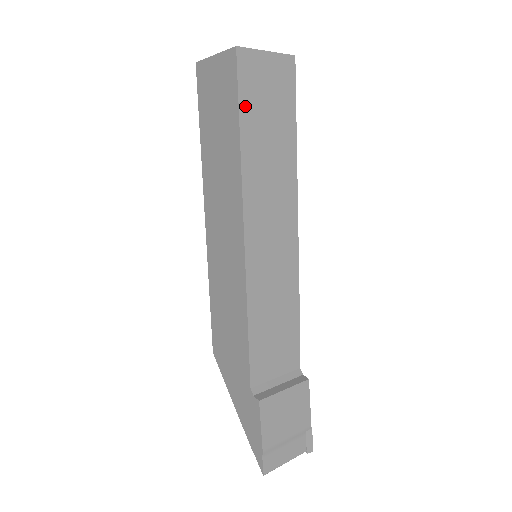
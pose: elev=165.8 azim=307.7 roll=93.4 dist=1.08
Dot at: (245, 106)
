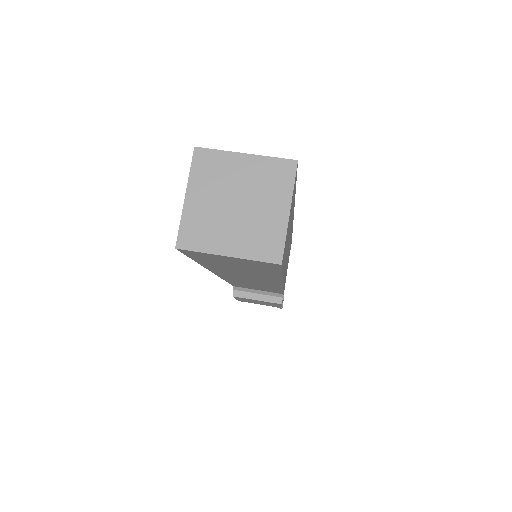
Dot at: (201, 260)
